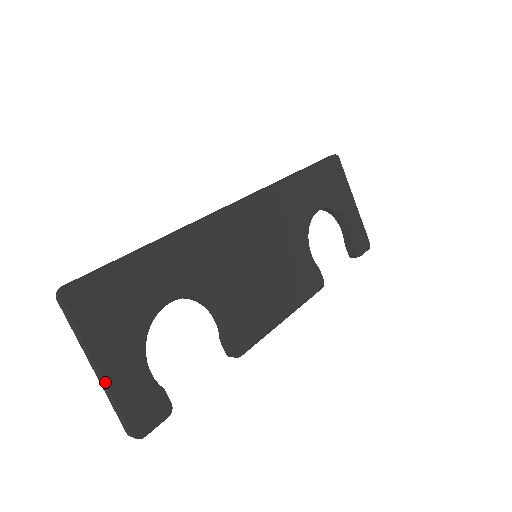
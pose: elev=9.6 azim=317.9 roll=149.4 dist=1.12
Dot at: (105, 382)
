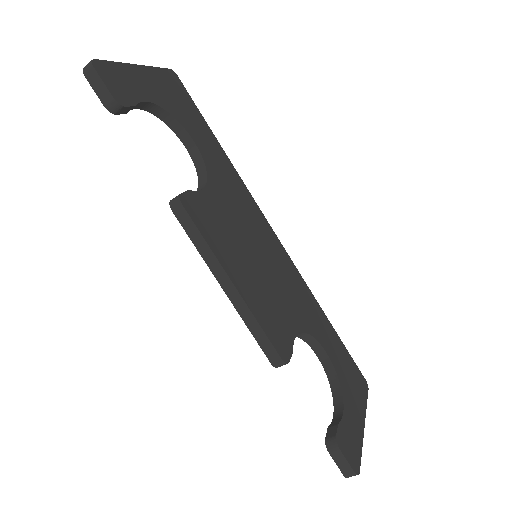
Dot at: (131, 64)
